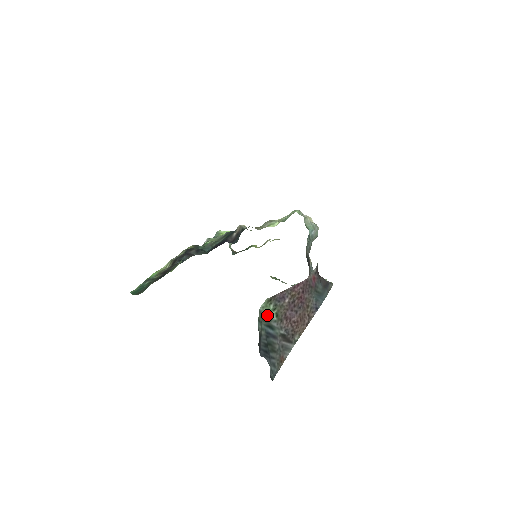
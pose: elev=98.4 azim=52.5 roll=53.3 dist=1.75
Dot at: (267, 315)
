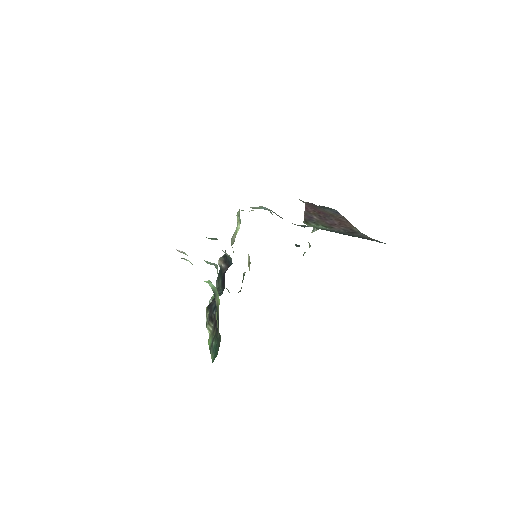
Dot at: (319, 228)
